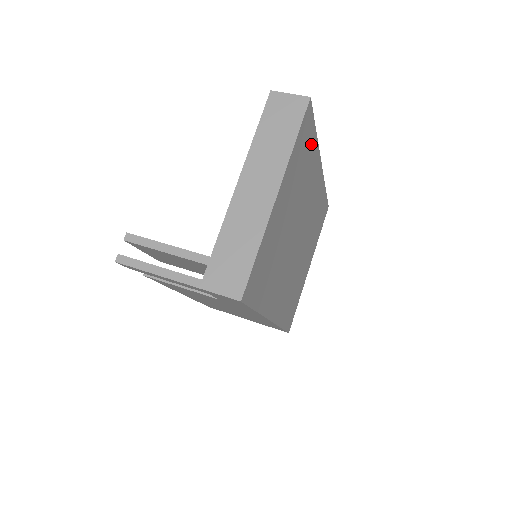
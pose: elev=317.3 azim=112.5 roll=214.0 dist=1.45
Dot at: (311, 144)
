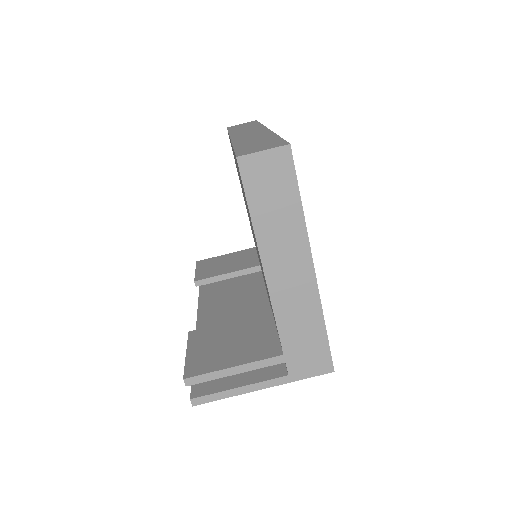
Dot at: occluded
